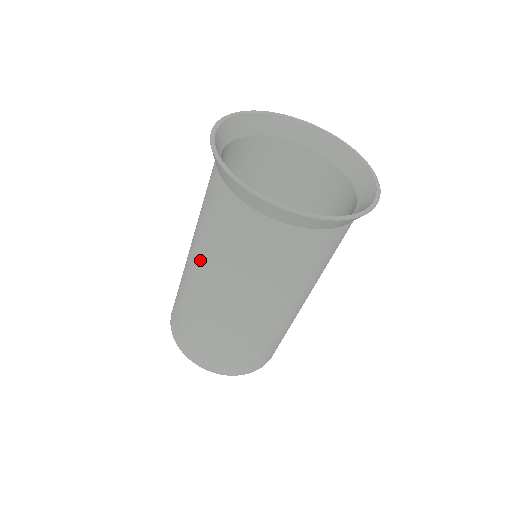
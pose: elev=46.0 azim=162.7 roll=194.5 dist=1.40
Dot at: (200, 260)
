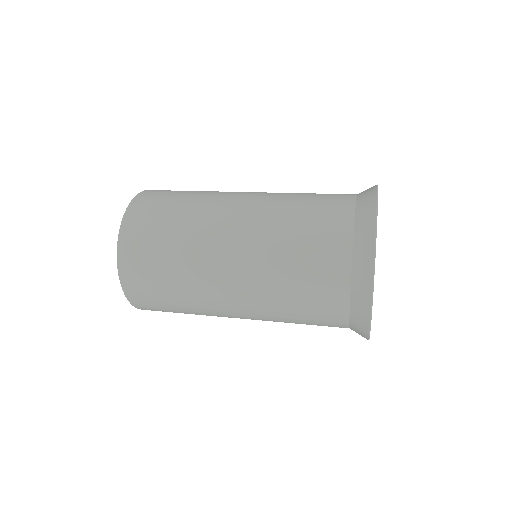
Dot at: (253, 308)
